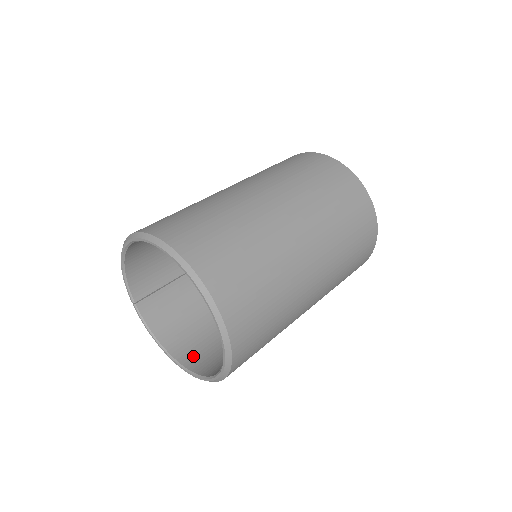
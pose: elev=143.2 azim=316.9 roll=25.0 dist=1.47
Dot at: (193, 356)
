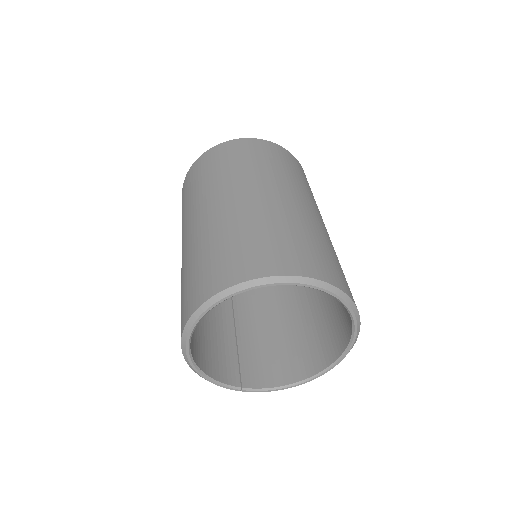
Dot at: (319, 357)
